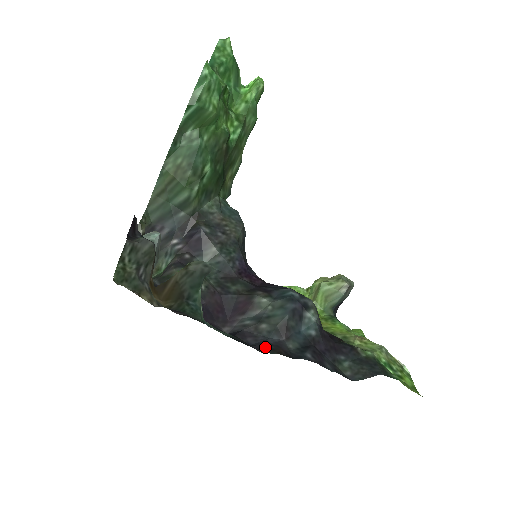
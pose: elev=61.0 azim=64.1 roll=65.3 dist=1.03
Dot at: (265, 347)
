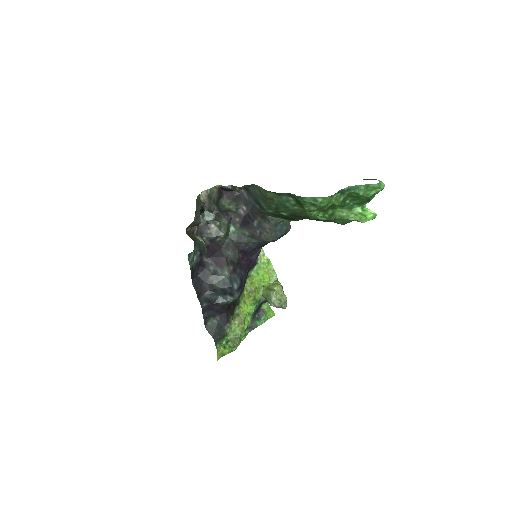
Dot at: (198, 284)
